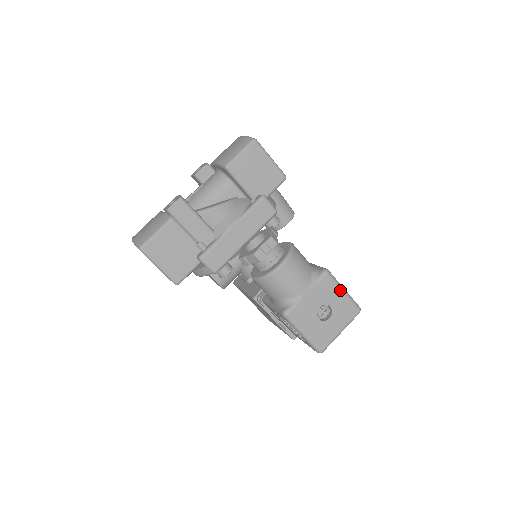
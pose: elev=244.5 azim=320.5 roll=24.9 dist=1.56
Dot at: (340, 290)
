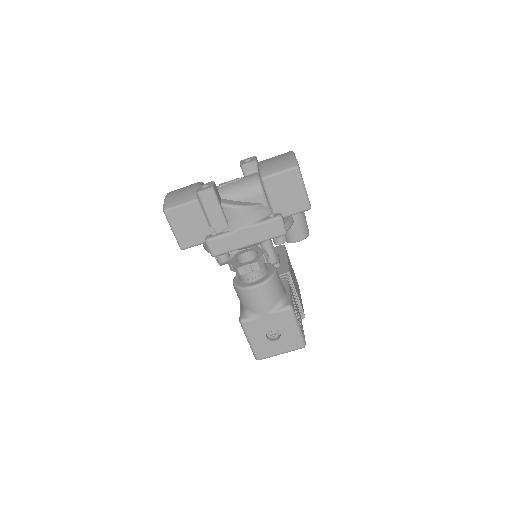
Dot at: (294, 326)
